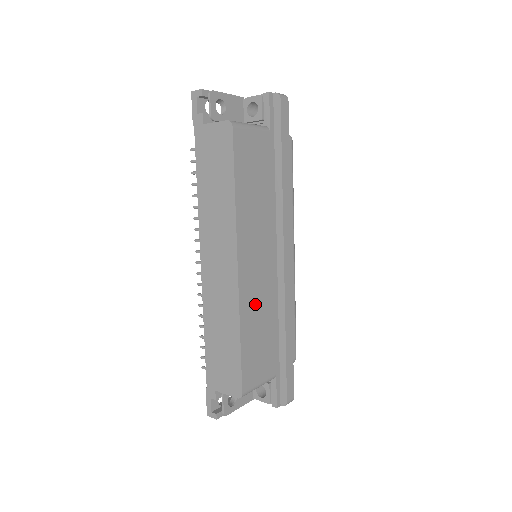
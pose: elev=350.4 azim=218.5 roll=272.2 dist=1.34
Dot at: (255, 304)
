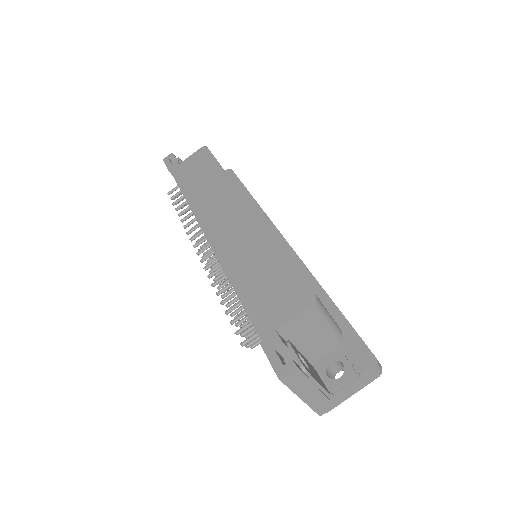
Dot at: occluded
